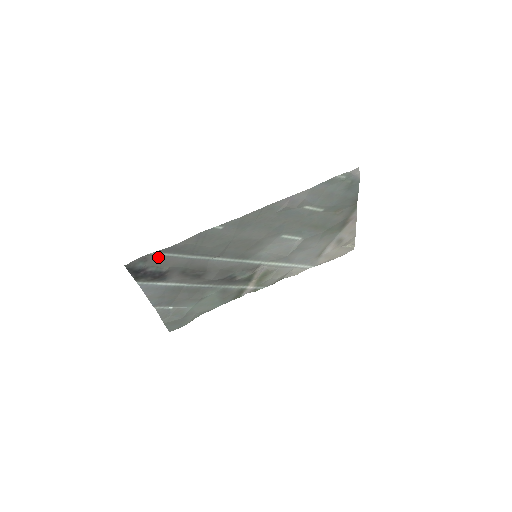
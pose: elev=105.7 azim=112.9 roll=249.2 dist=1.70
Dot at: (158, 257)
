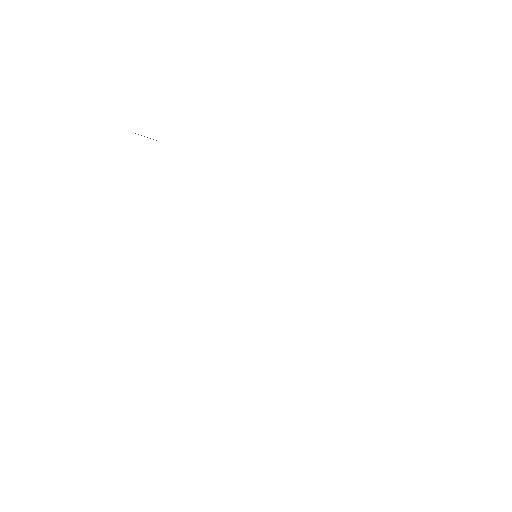
Dot at: occluded
